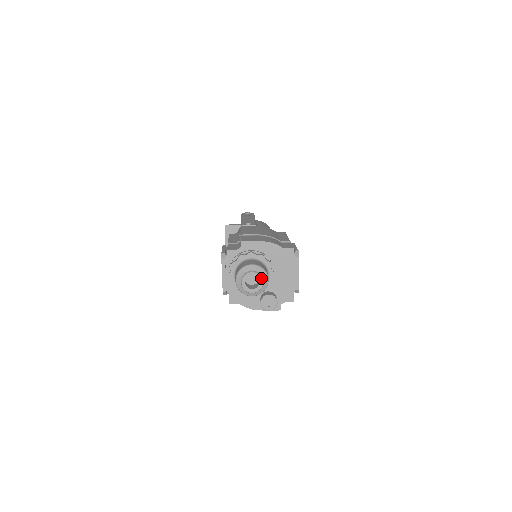
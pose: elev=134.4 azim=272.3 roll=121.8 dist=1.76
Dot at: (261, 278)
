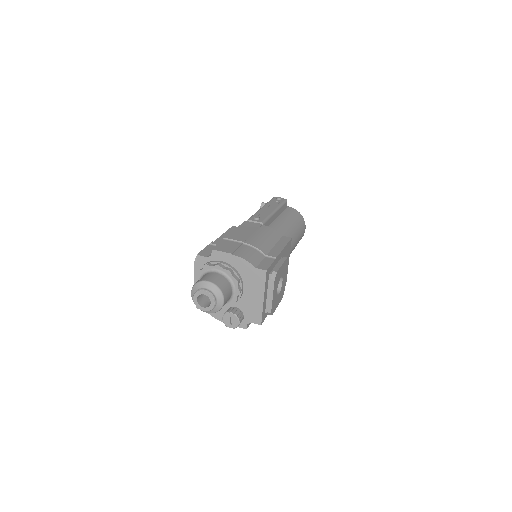
Dot at: (213, 299)
